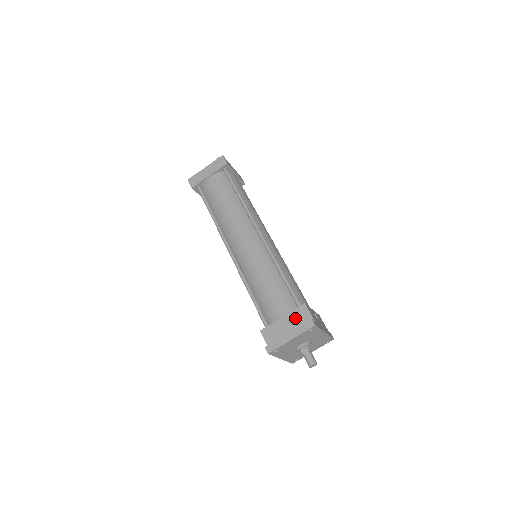
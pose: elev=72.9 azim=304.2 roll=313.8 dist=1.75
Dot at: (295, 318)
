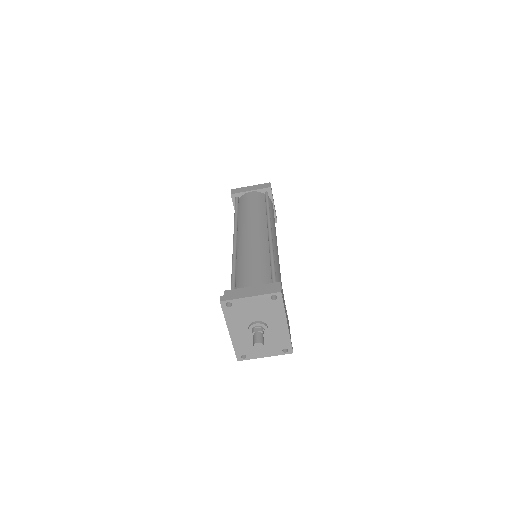
Dot at: occluded
